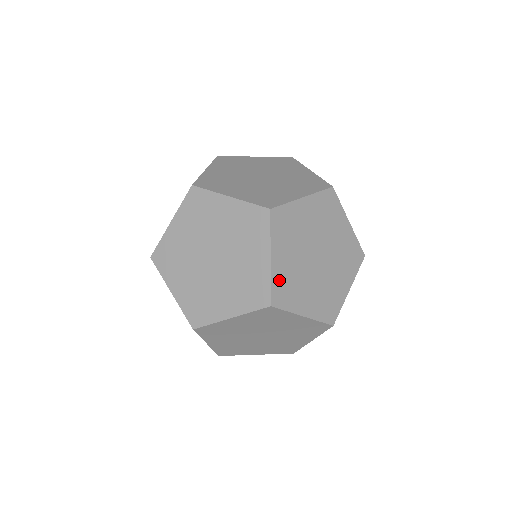
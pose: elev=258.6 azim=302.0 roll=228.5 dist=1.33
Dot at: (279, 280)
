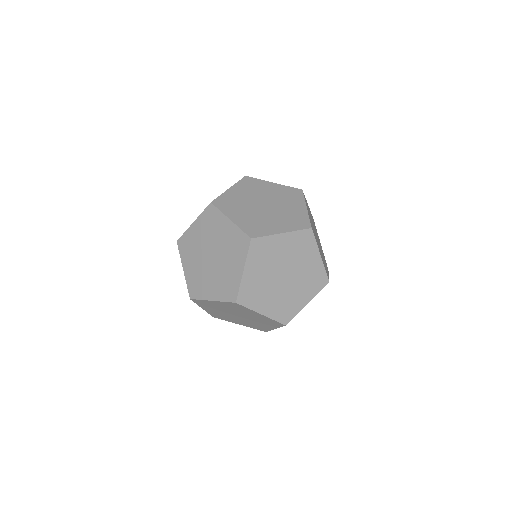
Dot at: (246, 226)
